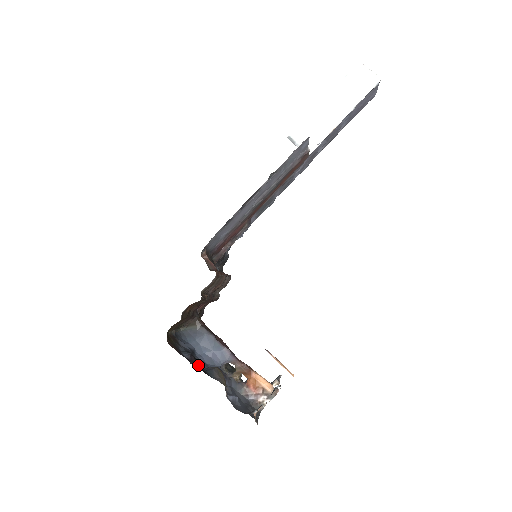
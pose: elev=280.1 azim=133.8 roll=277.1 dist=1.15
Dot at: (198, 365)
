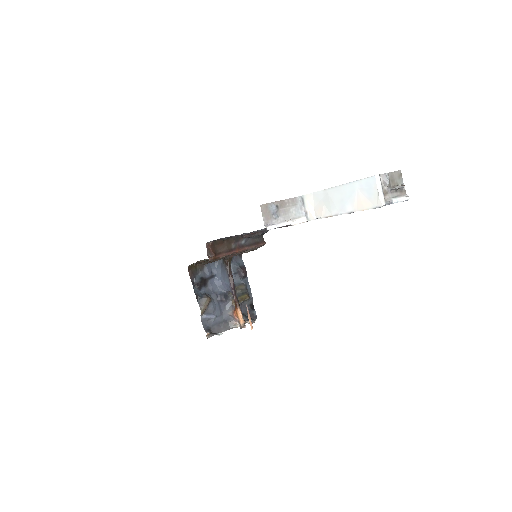
Dot at: (202, 289)
